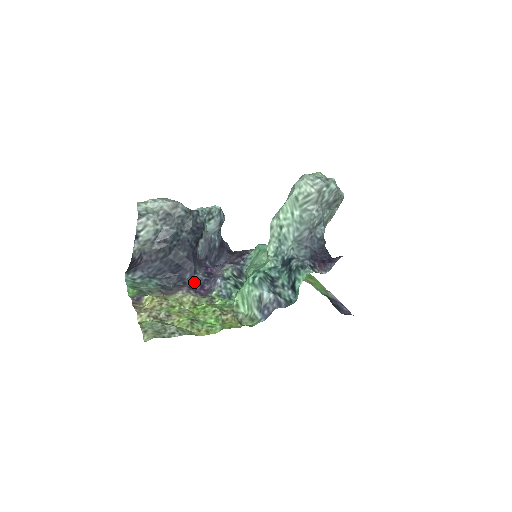
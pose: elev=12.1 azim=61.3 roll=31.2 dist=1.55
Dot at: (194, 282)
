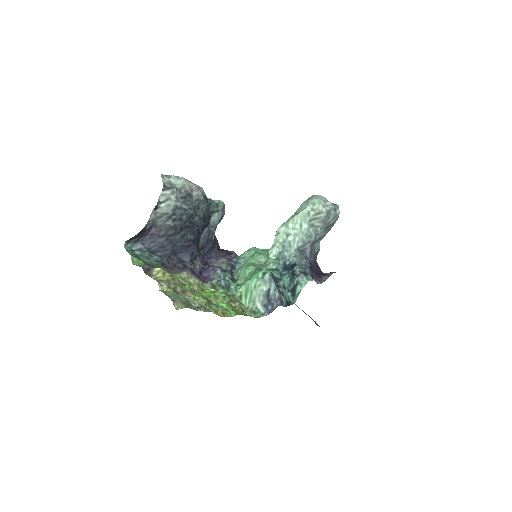
Dot at: (194, 267)
